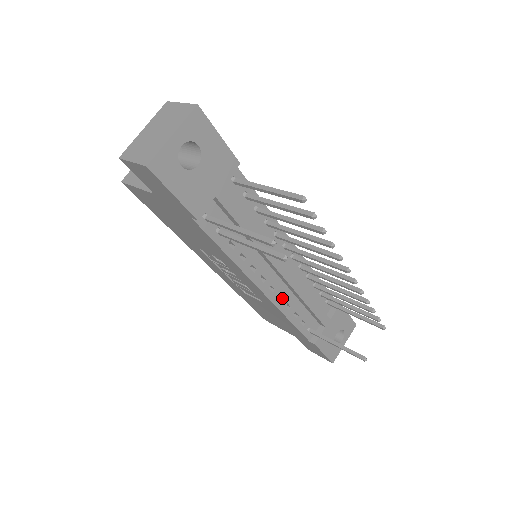
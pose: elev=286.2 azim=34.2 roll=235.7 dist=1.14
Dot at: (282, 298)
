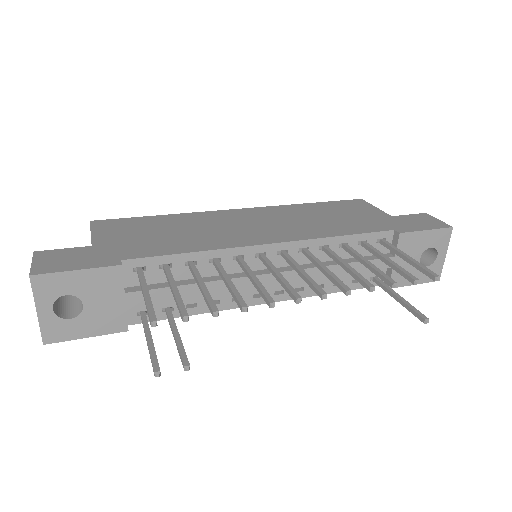
Dot at: (303, 286)
